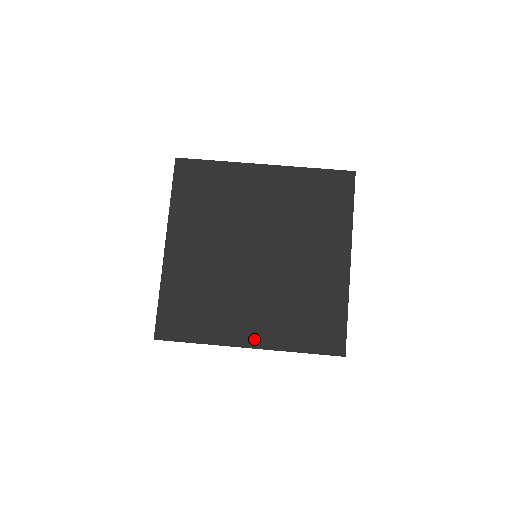
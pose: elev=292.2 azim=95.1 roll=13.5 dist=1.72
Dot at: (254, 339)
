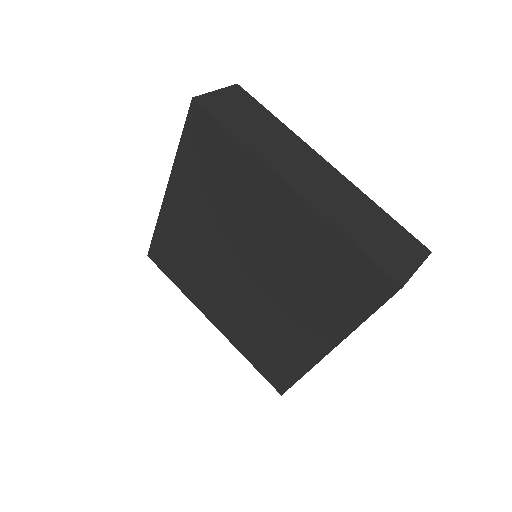
Dot at: (217, 321)
